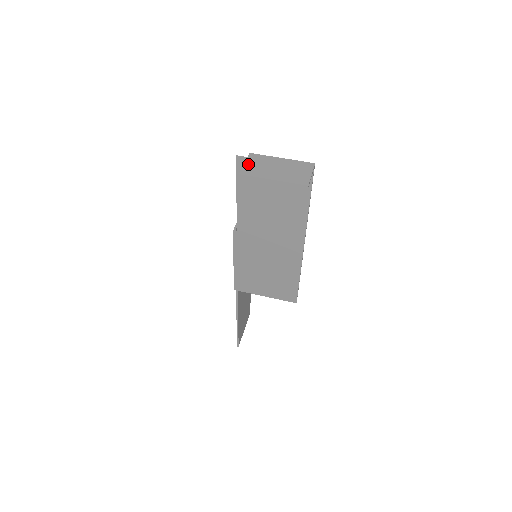
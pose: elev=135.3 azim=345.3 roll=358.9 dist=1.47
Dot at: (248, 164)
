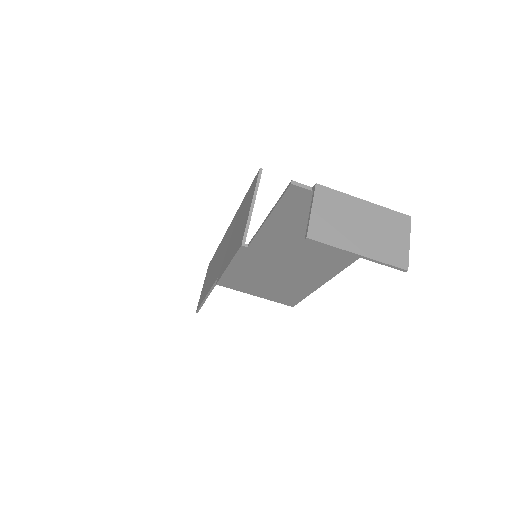
Dot at: (317, 213)
